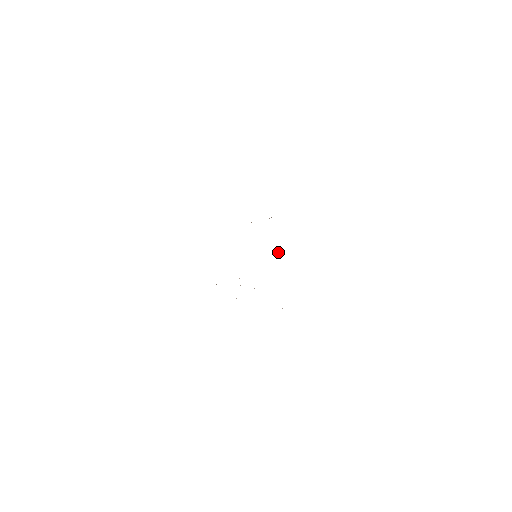
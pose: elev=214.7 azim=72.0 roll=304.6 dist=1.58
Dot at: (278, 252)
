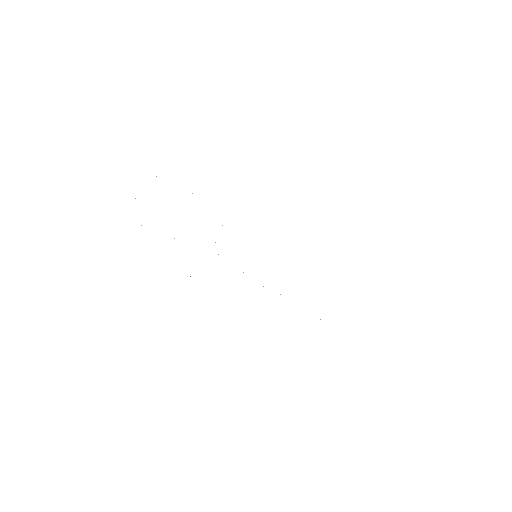
Dot at: occluded
